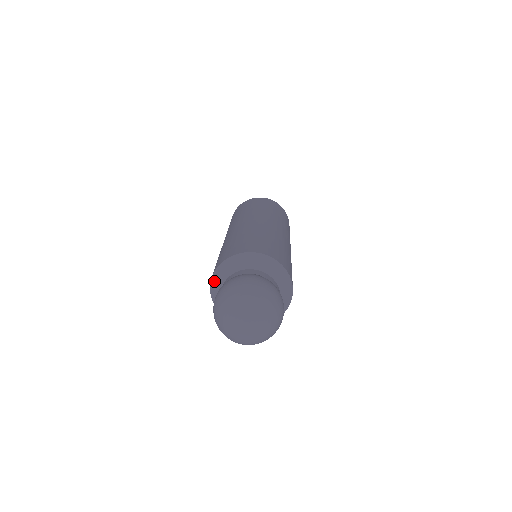
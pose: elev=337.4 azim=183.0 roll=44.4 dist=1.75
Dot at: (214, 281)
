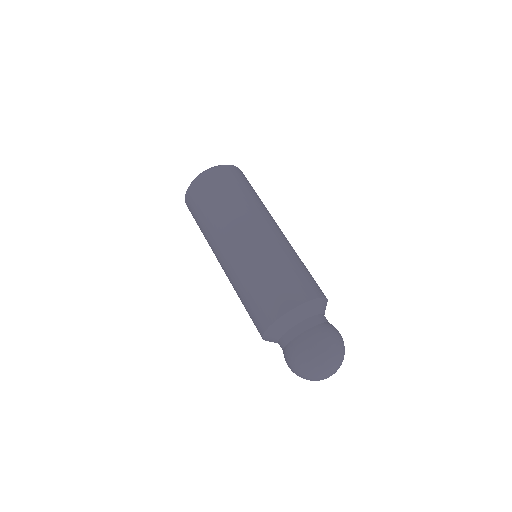
Dot at: (267, 339)
